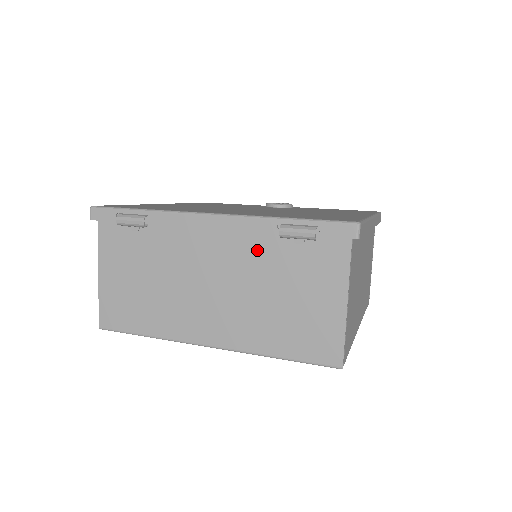
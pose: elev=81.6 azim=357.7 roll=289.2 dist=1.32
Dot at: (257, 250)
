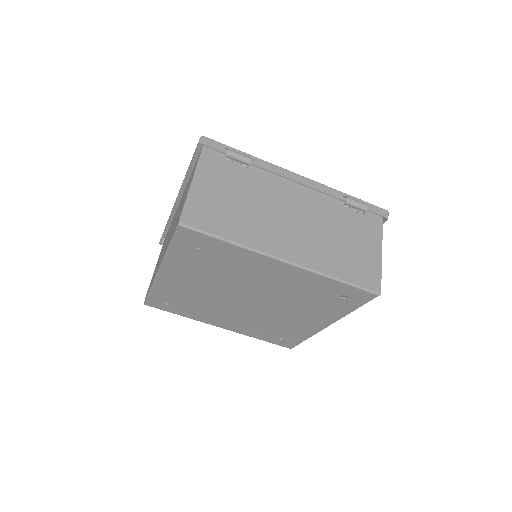
Dot at: (327, 207)
